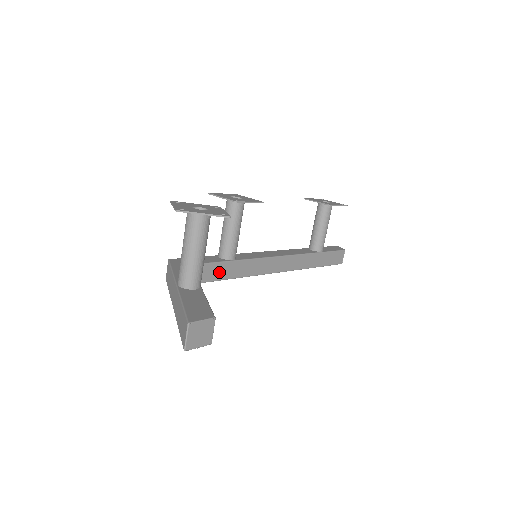
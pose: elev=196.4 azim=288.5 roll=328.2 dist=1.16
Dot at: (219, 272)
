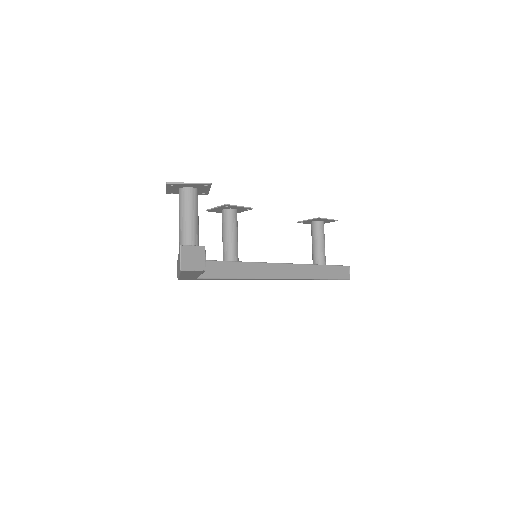
Dot at: (224, 270)
